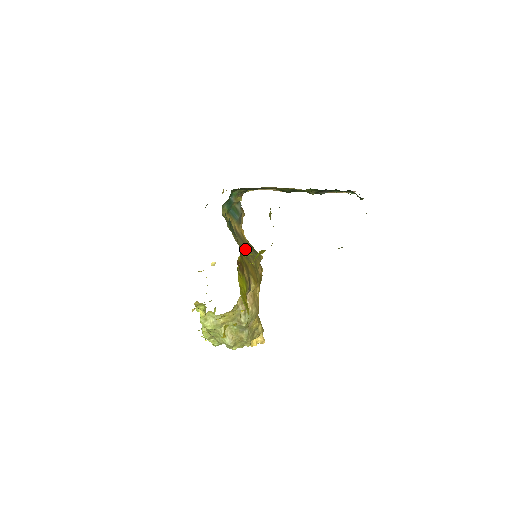
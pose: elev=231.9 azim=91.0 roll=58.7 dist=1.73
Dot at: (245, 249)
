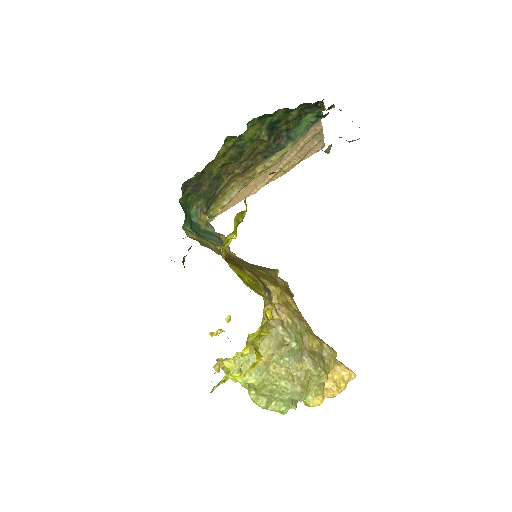
Dot at: (243, 263)
